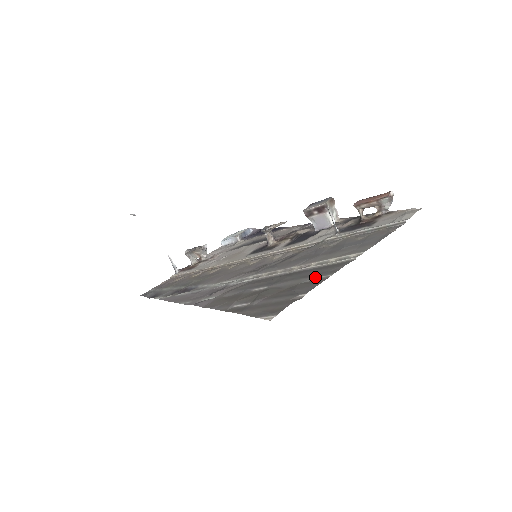
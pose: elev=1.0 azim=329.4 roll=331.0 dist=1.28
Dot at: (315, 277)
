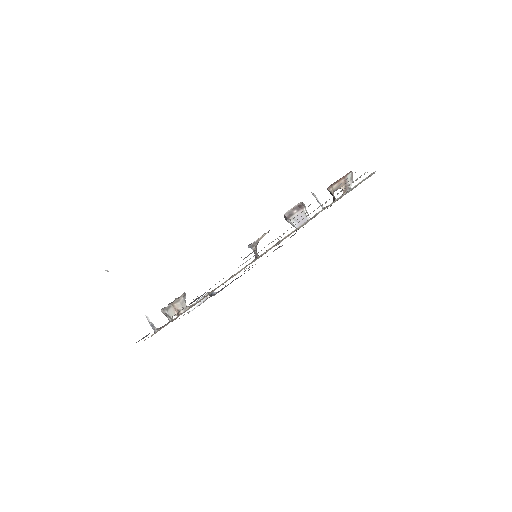
Dot at: occluded
